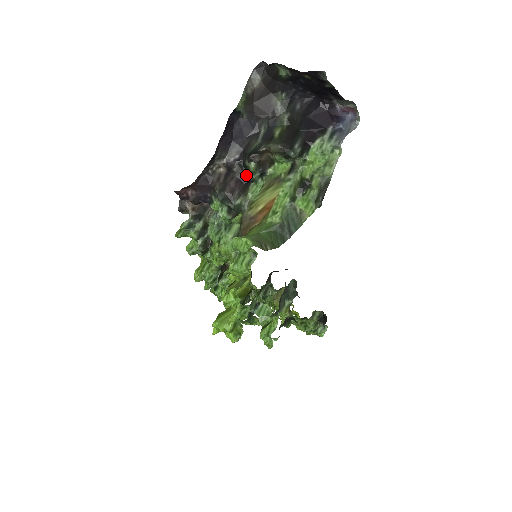
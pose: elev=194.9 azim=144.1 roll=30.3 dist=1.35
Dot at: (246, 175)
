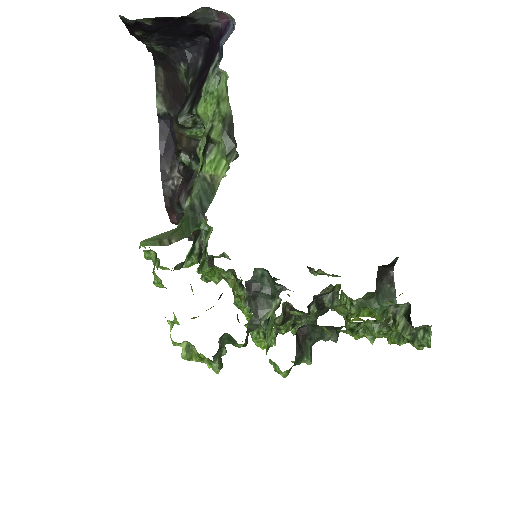
Dot at: (189, 171)
